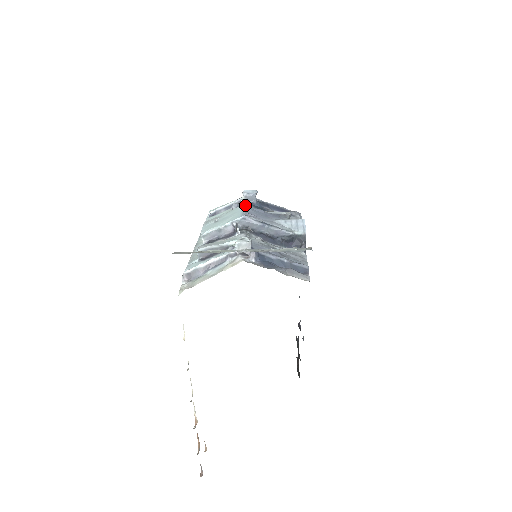
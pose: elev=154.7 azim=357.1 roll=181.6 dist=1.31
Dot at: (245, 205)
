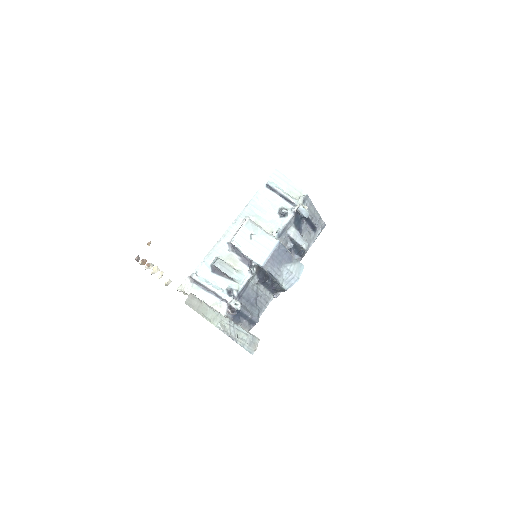
Dot at: (279, 245)
